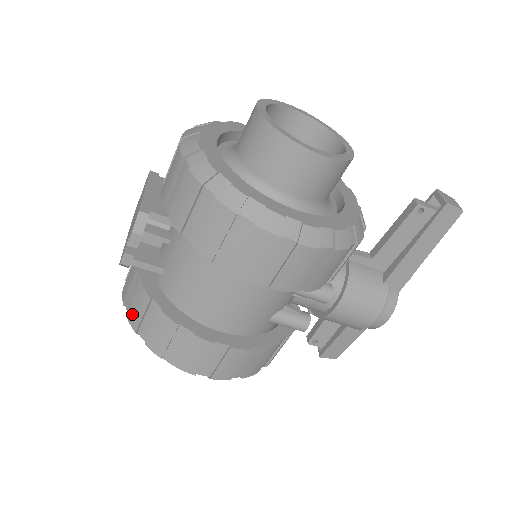
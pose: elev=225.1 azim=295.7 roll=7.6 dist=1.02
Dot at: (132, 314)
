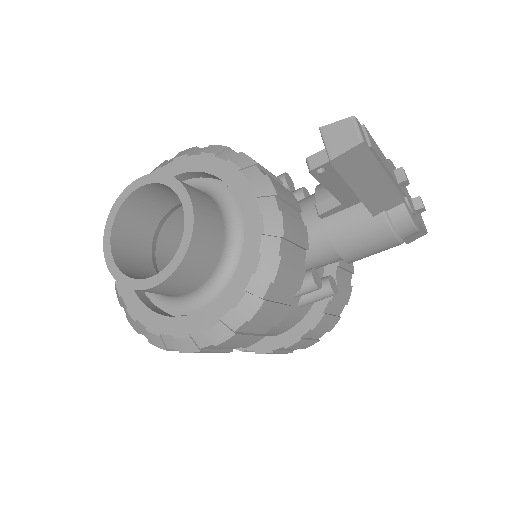
Dot at: occluded
